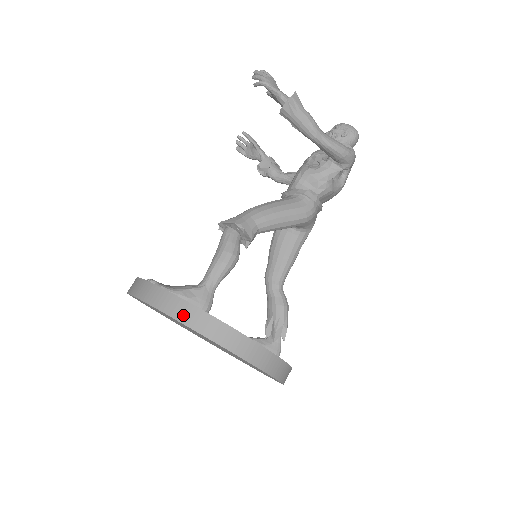
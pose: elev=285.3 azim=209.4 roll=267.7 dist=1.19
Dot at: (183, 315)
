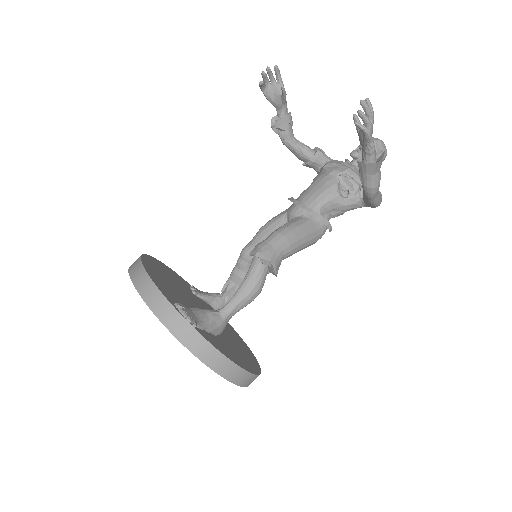
Dot at: (221, 368)
